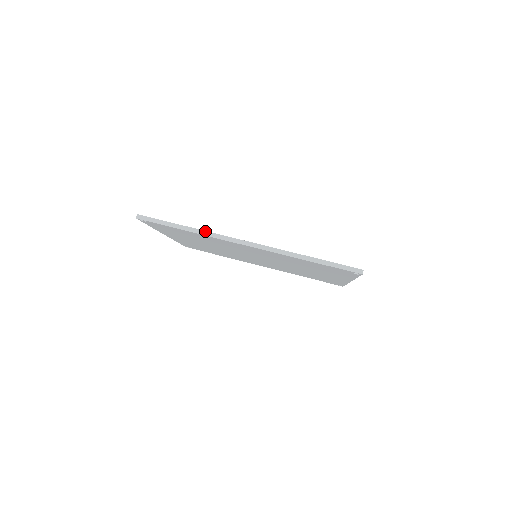
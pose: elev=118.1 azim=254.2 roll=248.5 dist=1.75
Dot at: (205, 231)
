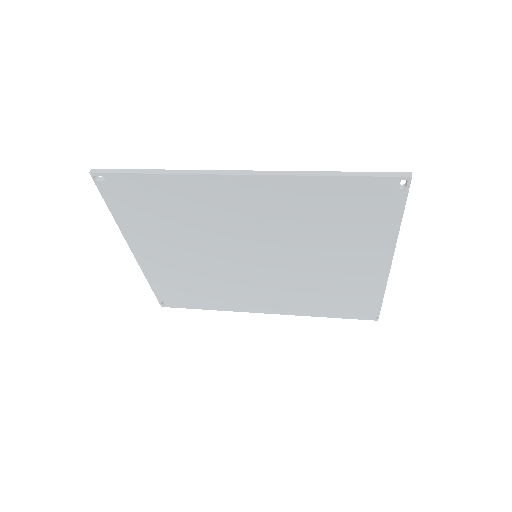
Dot at: (184, 170)
